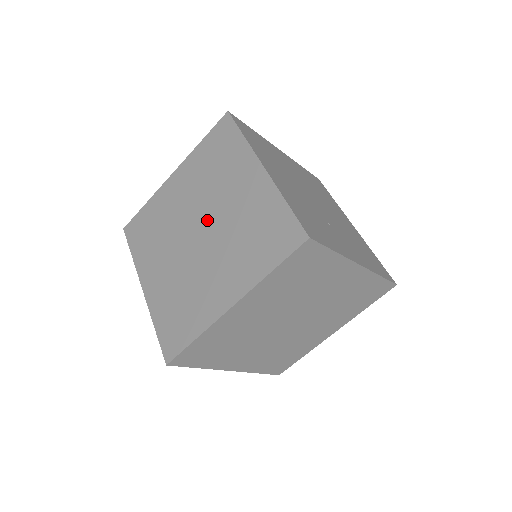
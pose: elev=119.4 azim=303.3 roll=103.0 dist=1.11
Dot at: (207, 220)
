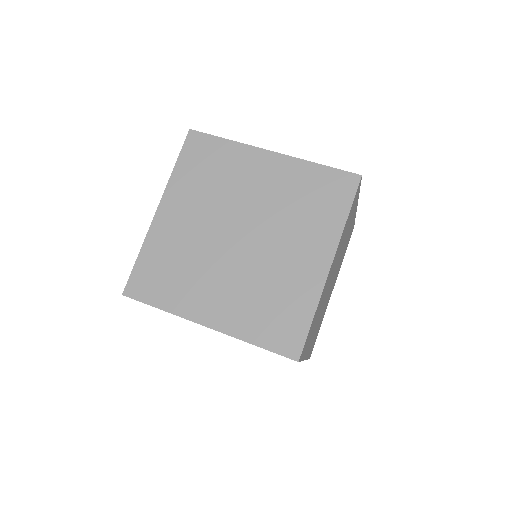
Dot at: (242, 221)
